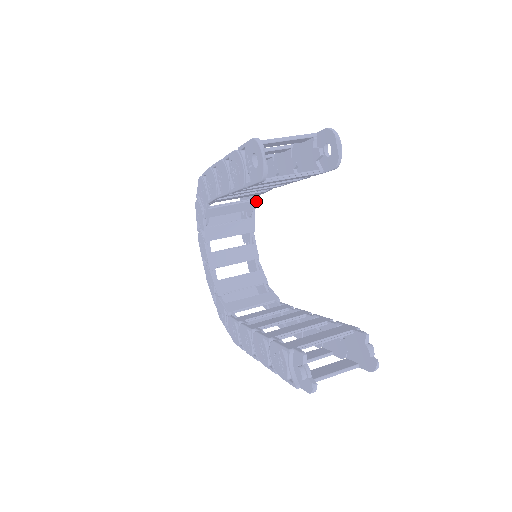
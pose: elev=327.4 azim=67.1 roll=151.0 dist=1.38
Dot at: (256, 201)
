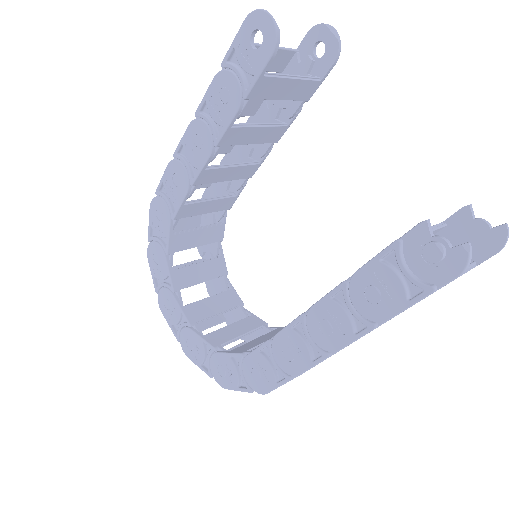
Dot at: (223, 226)
